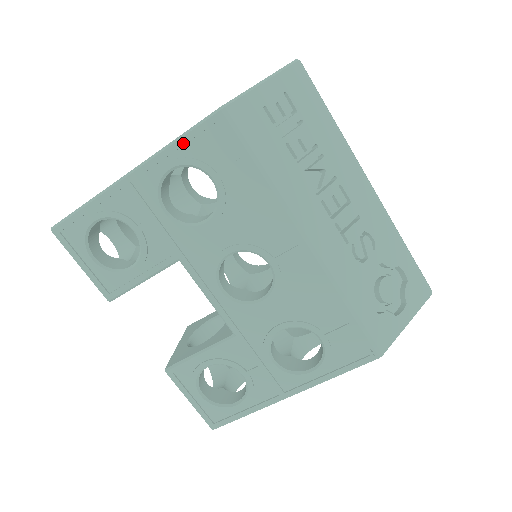
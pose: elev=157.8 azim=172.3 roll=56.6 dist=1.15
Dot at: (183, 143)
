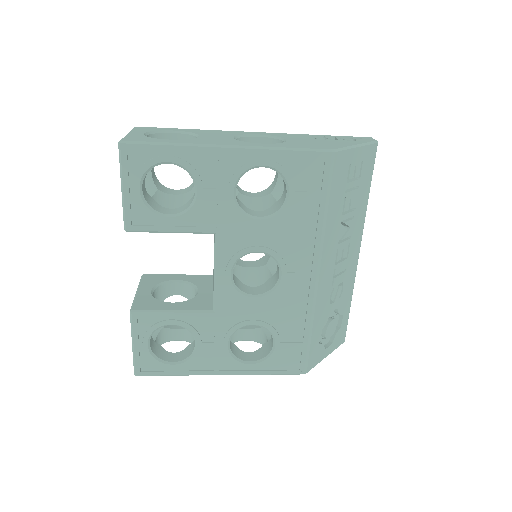
Dot at: (288, 155)
